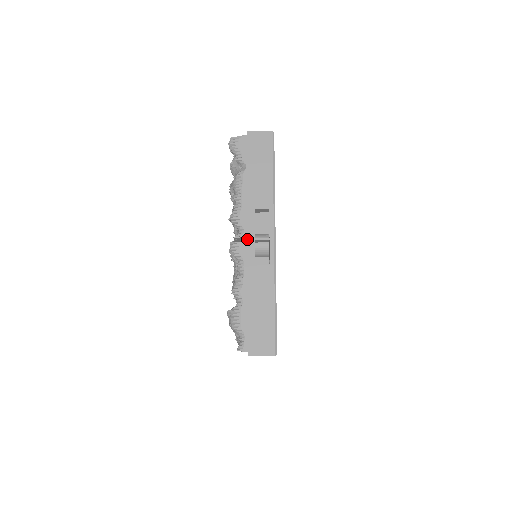
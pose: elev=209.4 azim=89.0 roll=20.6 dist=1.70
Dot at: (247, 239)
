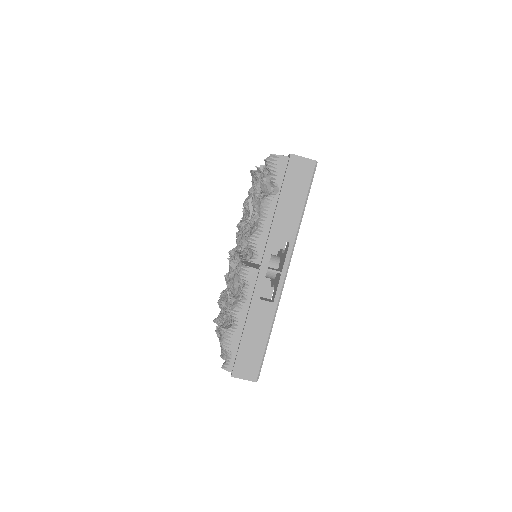
Dot at: (259, 266)
